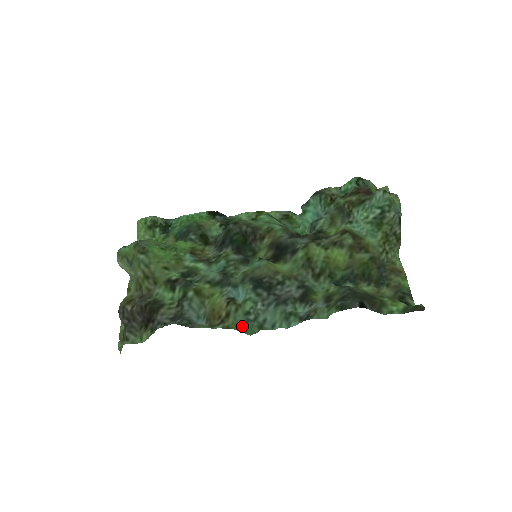
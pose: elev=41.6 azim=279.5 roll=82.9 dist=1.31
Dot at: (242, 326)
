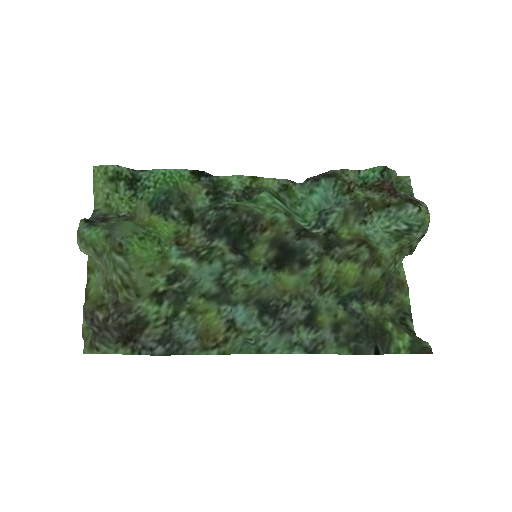
Dot at: (238, 348)
